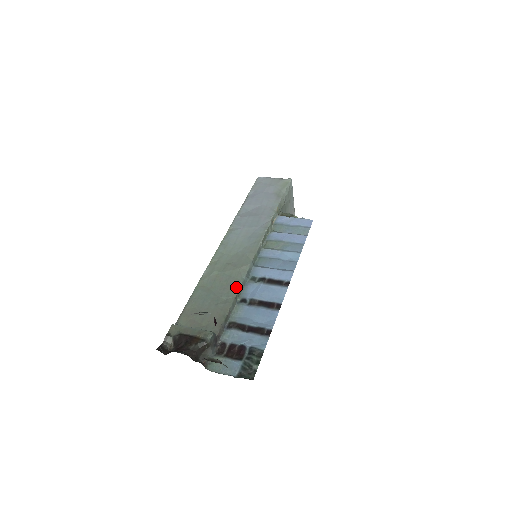
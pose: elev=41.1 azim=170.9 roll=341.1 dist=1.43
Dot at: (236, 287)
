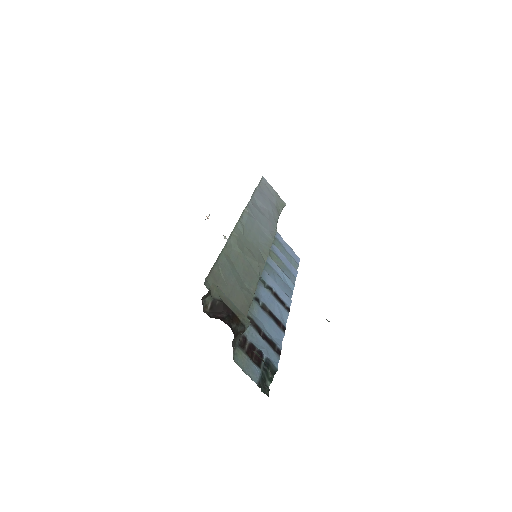
Dot at: (257, 281)
